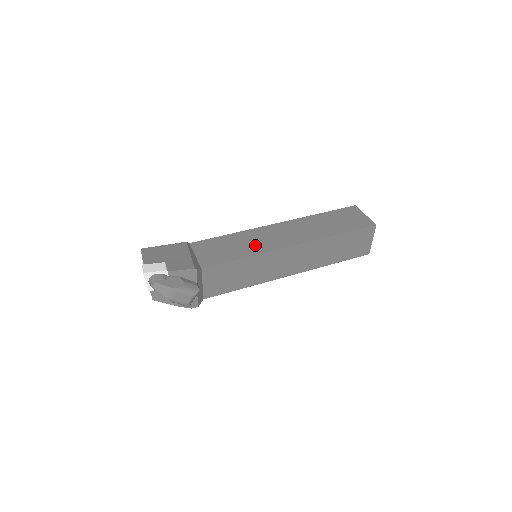
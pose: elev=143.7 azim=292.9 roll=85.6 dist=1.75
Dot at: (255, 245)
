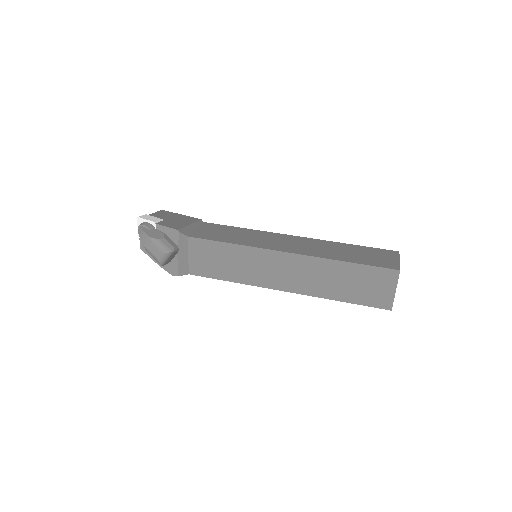
Dot at: (253, 240)
